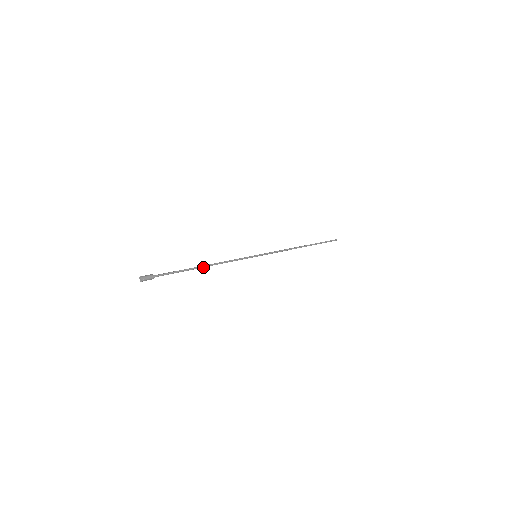
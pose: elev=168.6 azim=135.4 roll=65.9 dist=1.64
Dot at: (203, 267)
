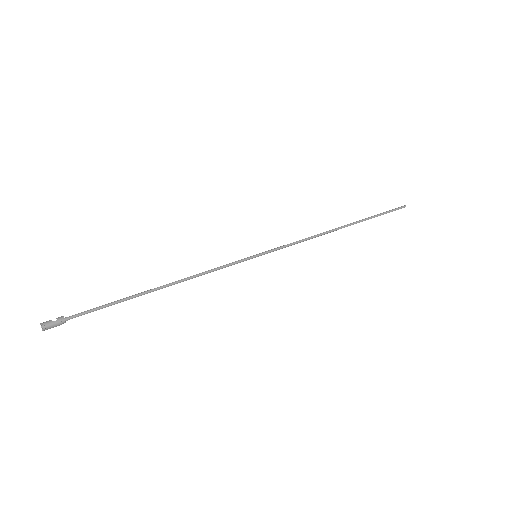
Dot at: (157, 289)
